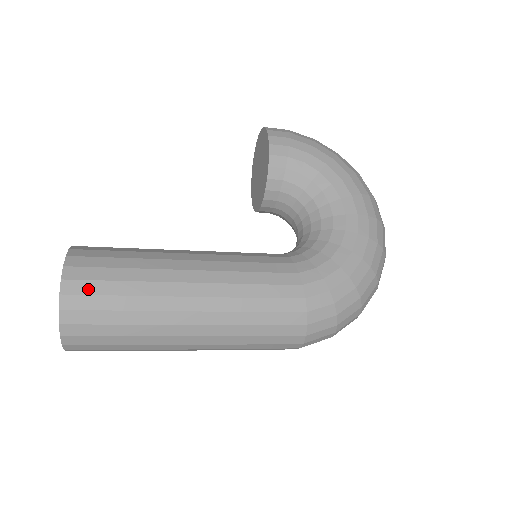
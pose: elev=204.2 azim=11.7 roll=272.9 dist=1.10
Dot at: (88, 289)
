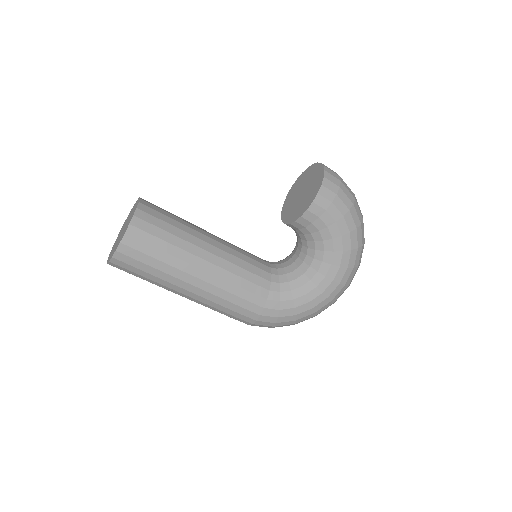
Dot at: (134, 255)
